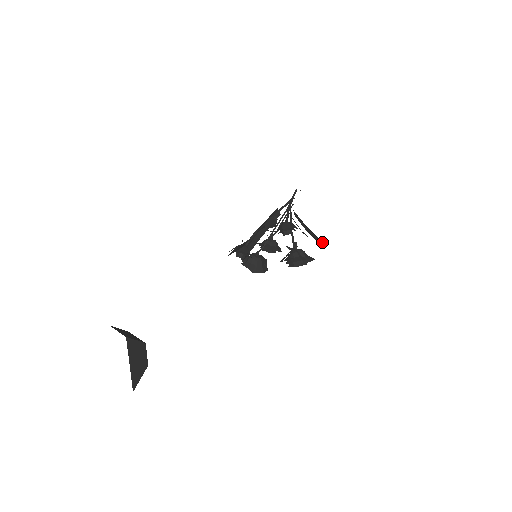
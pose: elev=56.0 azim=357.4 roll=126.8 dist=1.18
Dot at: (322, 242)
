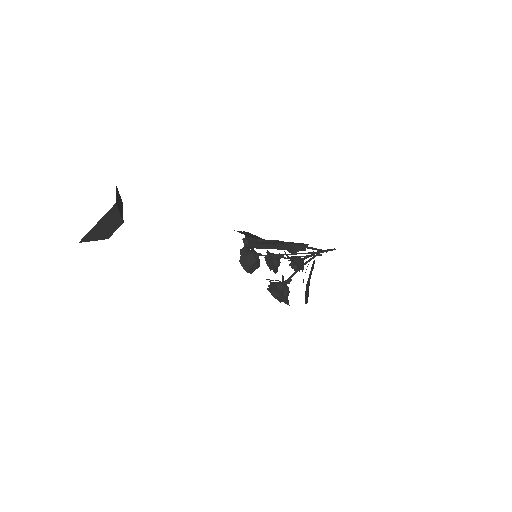
Dot at: (307, 300)
